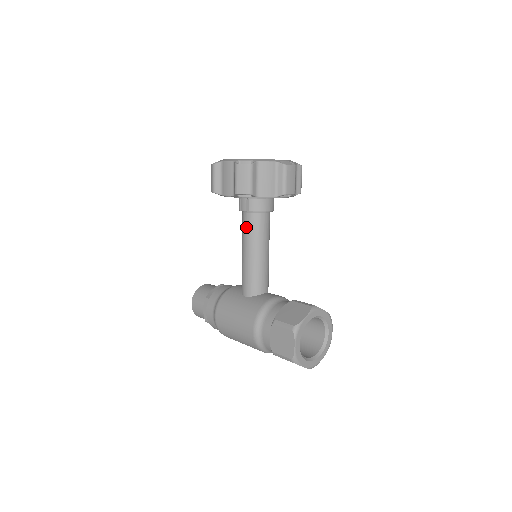
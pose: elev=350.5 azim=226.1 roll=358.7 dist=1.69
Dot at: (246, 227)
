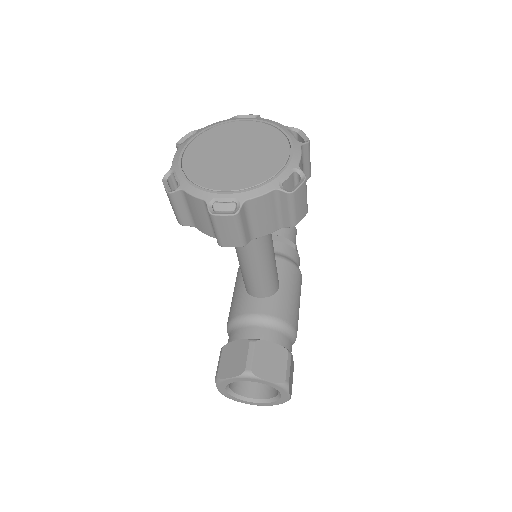
Dot at: occluded
